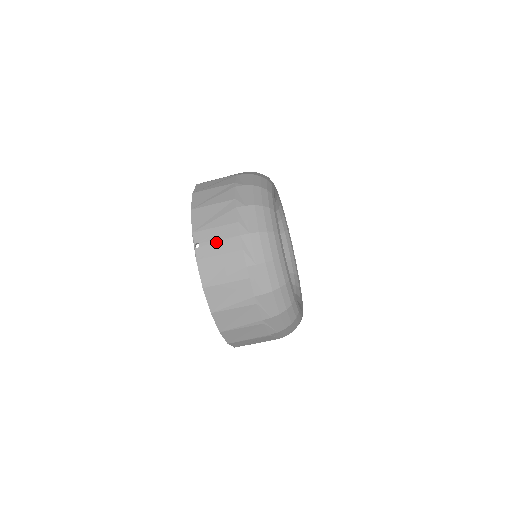
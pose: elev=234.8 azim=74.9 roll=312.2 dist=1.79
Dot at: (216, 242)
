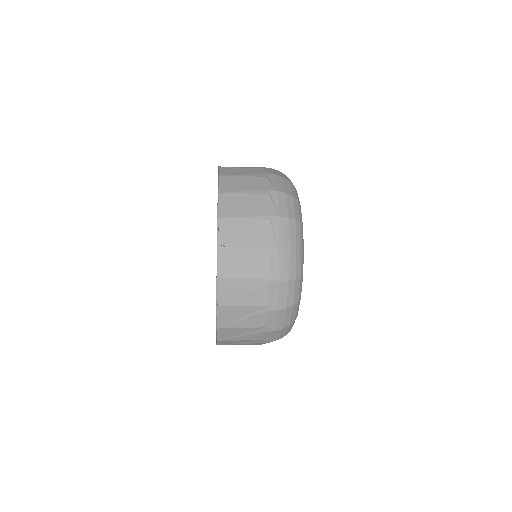
Dot at: occluded
